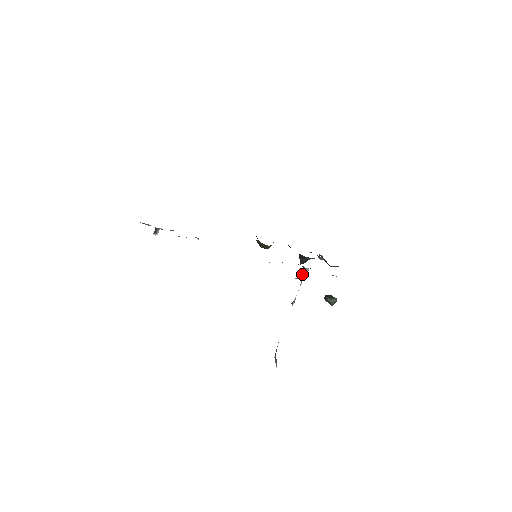
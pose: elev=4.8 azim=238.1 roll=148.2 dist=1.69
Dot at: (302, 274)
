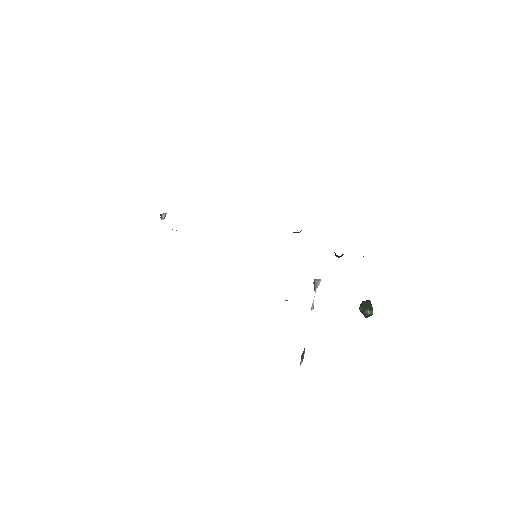
Dot at: (313, 282)
